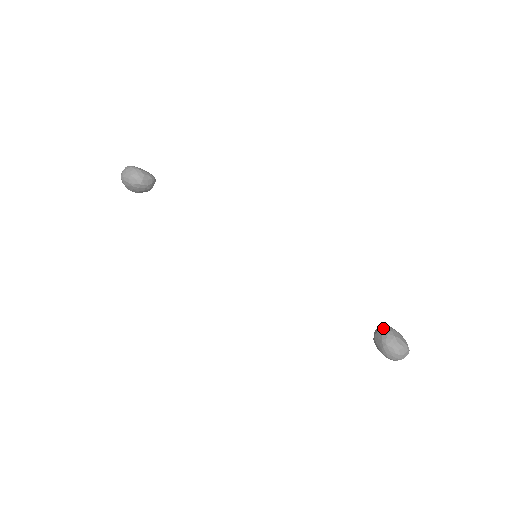
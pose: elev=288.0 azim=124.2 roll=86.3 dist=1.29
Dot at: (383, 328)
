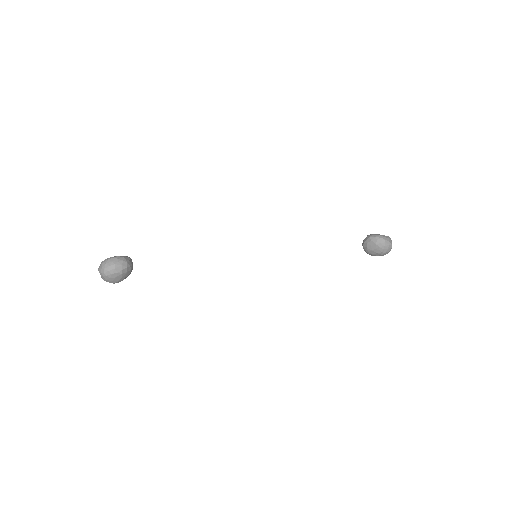
Dot at: (369, 237)
